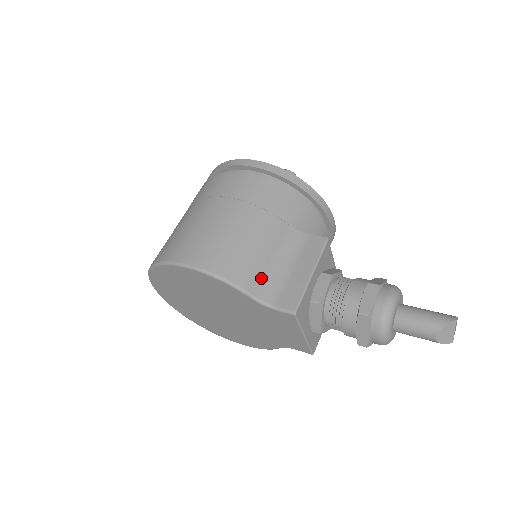
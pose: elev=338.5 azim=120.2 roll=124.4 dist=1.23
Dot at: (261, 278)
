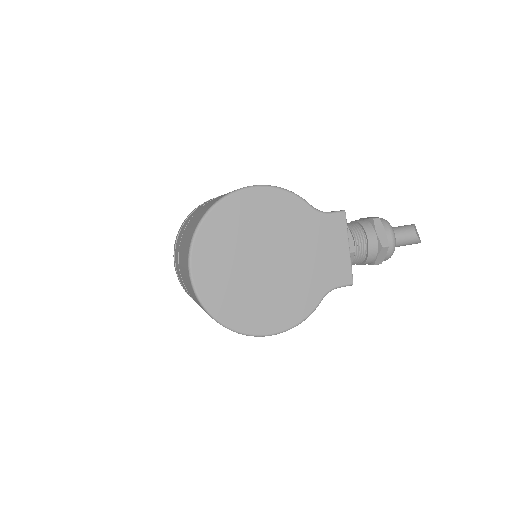
Dot at: occluded
